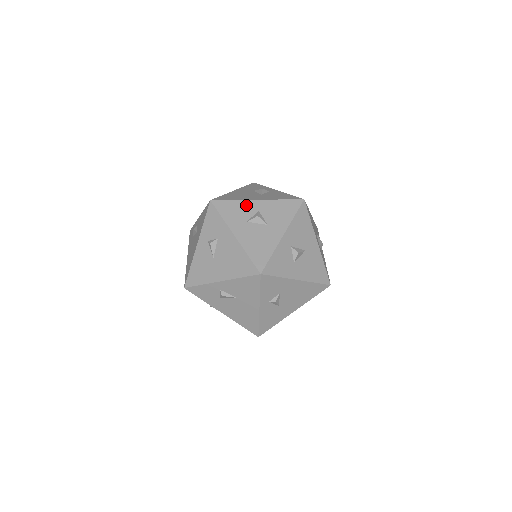
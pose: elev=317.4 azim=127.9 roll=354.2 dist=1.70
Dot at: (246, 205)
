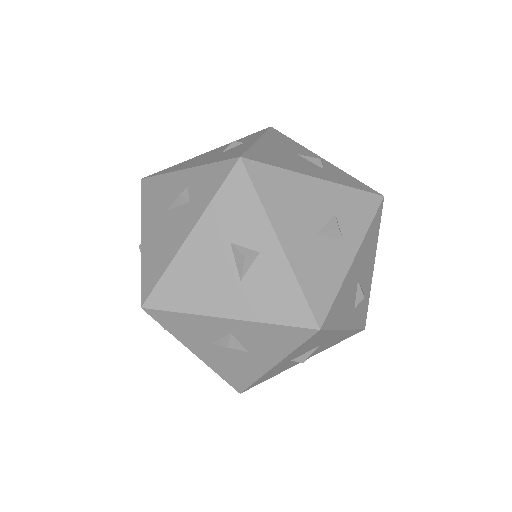
Dot at: (207, 323)
